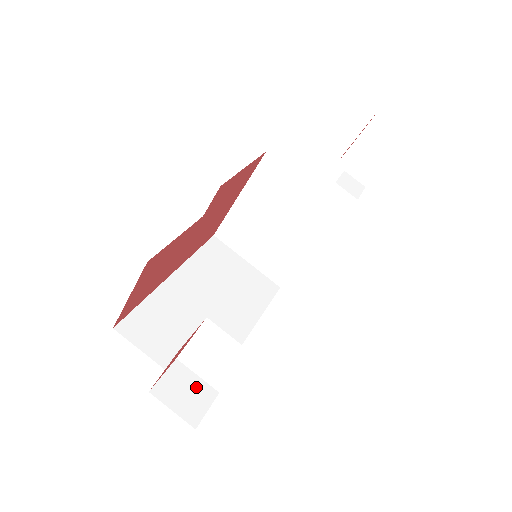
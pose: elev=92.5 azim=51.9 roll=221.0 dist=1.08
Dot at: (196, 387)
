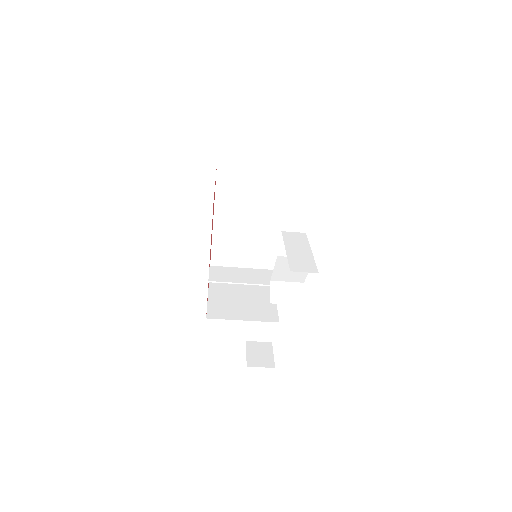
Dot at: (263, 328)
